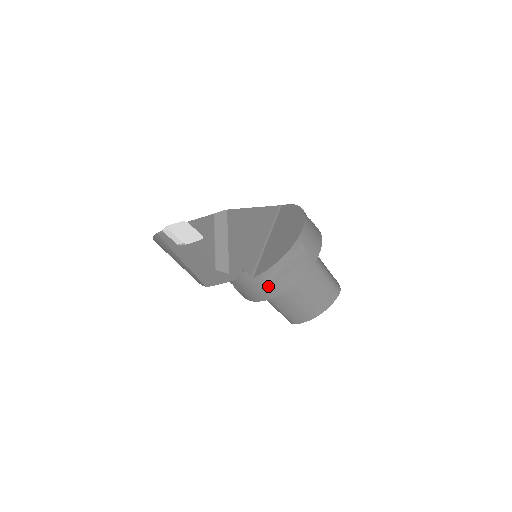
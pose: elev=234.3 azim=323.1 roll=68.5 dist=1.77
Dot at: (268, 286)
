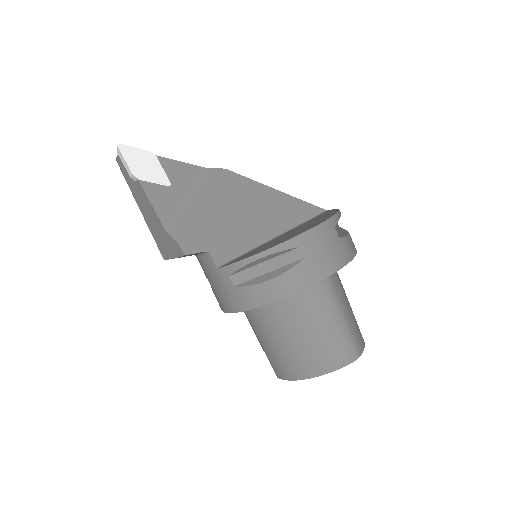
Dot at: (234, 289)
